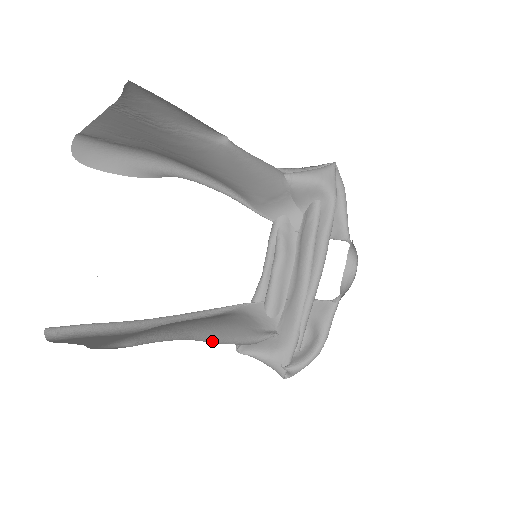
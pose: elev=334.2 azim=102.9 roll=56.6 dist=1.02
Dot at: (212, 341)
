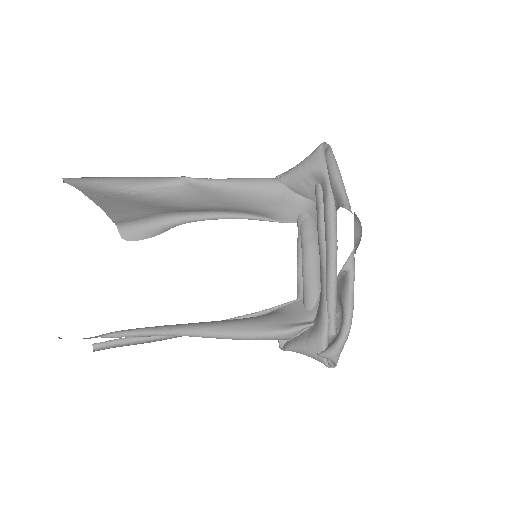
Dot at: (219, 337)
